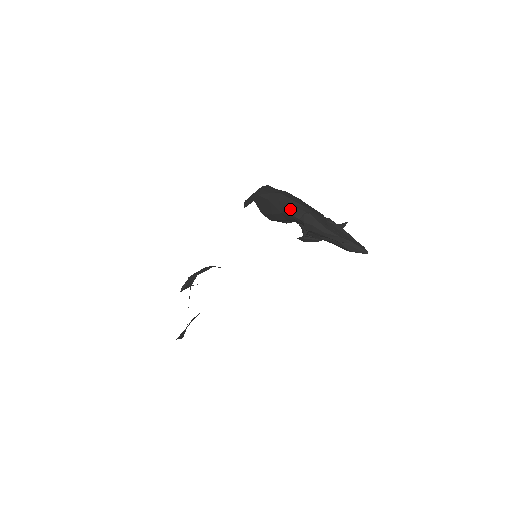
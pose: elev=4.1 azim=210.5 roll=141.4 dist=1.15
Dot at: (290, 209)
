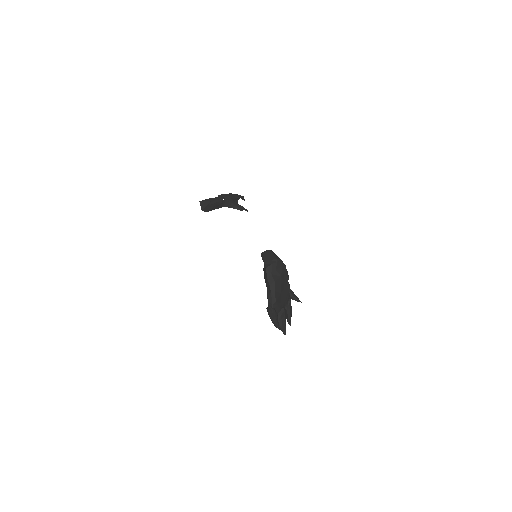
Dot at: (269, 295)
